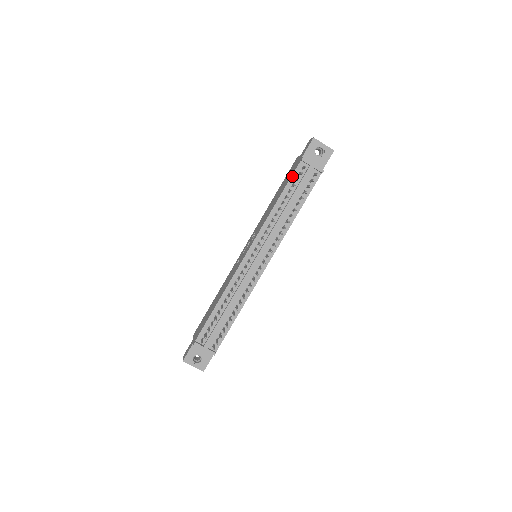
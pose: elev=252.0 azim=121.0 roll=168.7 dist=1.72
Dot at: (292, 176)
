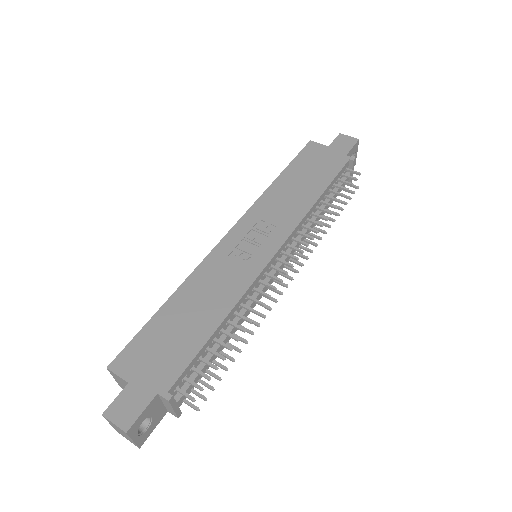
Dot at: (339, 173)
